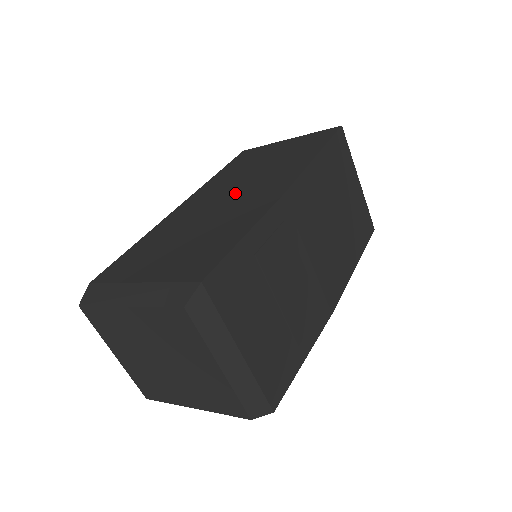
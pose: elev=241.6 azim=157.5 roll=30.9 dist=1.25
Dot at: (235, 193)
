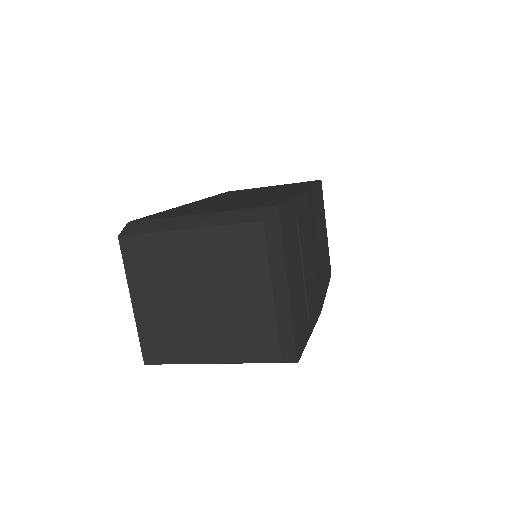
Dot at: (251, 195)
